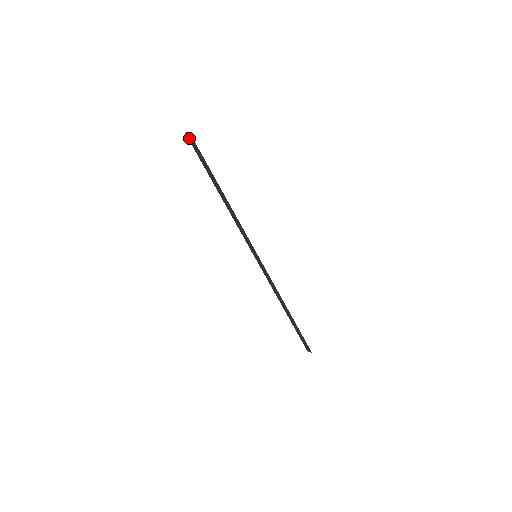
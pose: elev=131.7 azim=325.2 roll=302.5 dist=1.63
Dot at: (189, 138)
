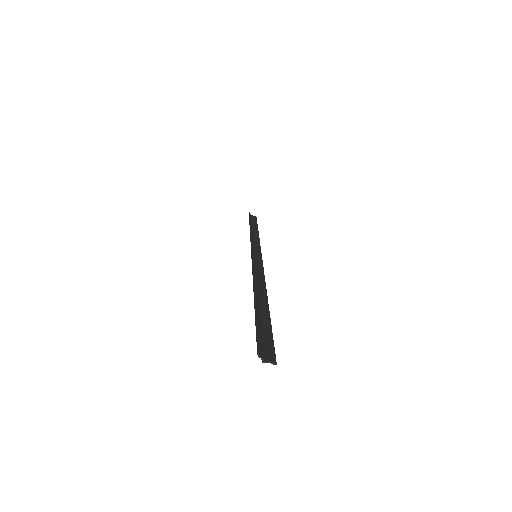
Dot at: (265, 356)
